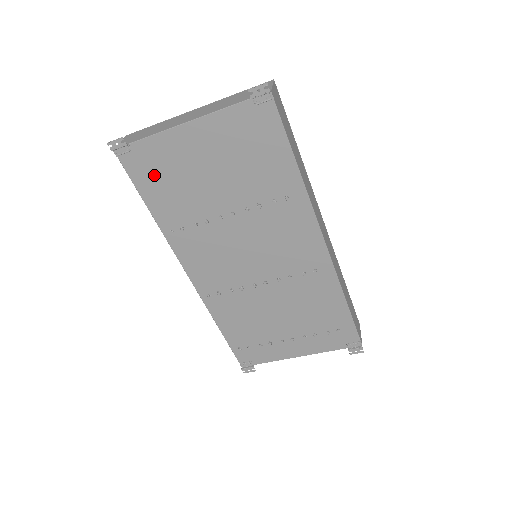
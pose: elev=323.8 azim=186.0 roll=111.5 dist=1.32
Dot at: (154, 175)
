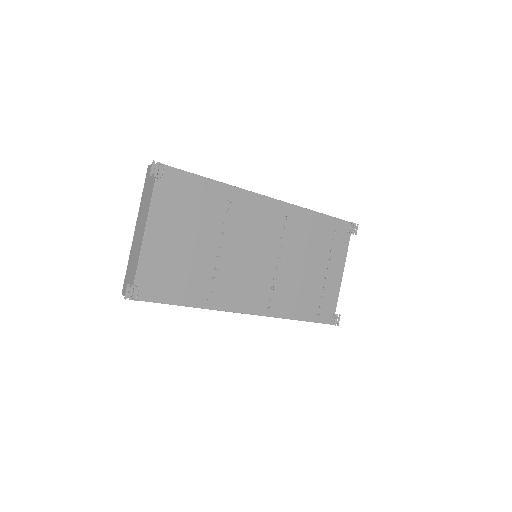
Dot at: (164, 283)
